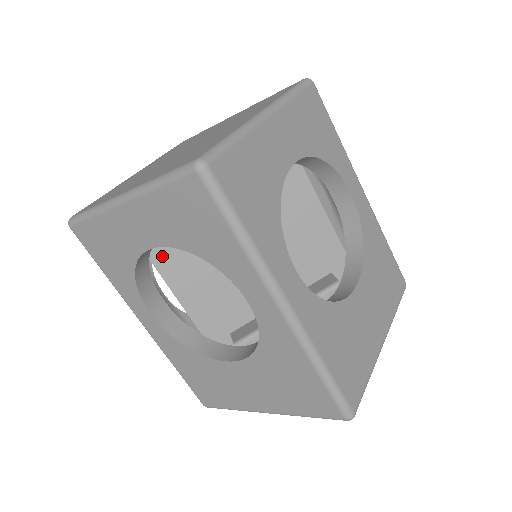
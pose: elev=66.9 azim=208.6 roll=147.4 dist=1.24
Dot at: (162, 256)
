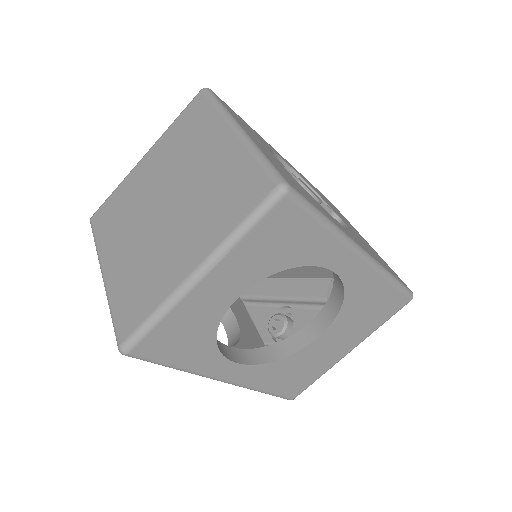
Dot at: occluded
